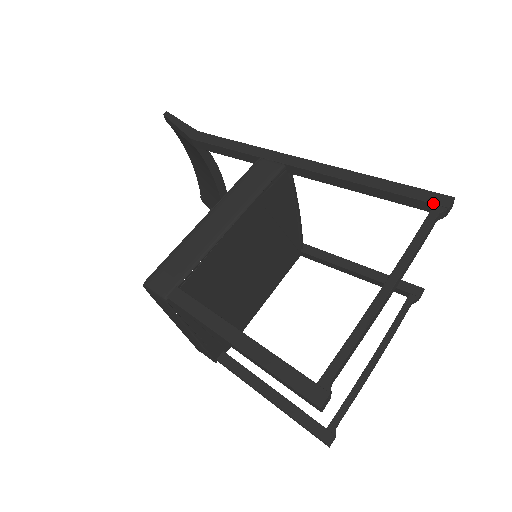
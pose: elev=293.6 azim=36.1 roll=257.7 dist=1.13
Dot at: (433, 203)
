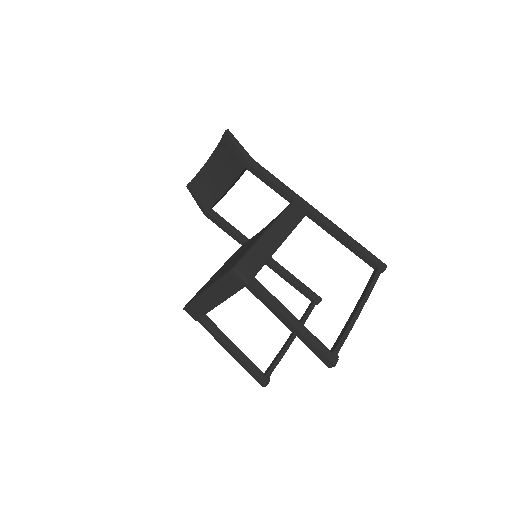
Dot at: (379, 266)
